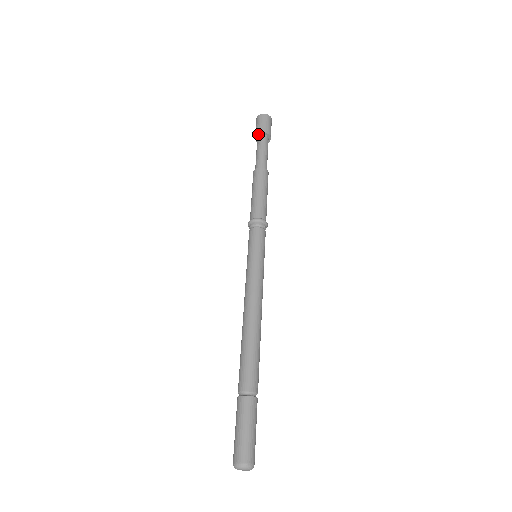
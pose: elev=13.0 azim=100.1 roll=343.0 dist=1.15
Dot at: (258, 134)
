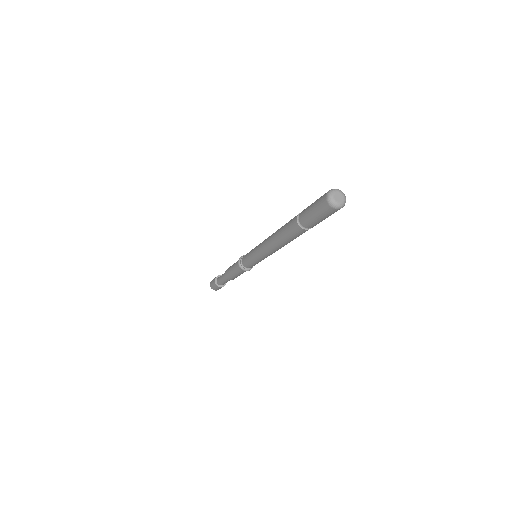
Dot at: (219, 276)
